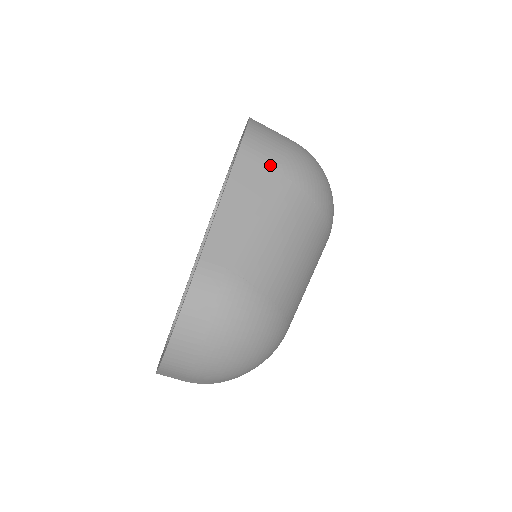
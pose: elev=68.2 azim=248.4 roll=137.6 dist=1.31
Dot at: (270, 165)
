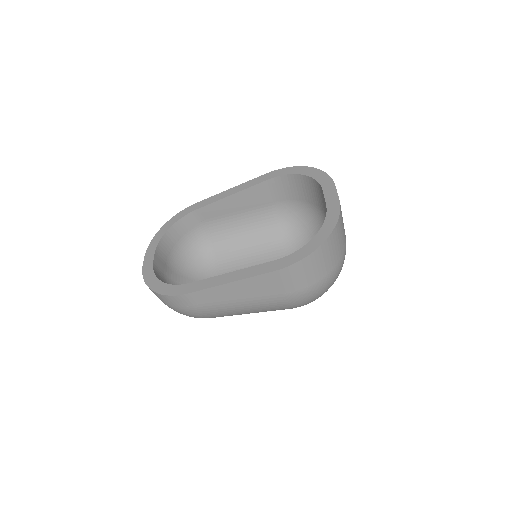
Dot at: (283, 289)
